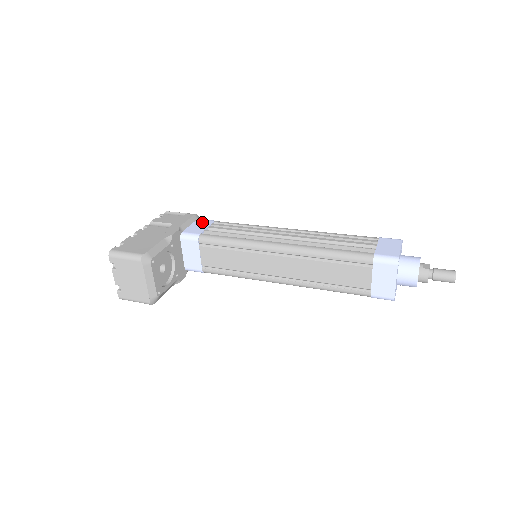
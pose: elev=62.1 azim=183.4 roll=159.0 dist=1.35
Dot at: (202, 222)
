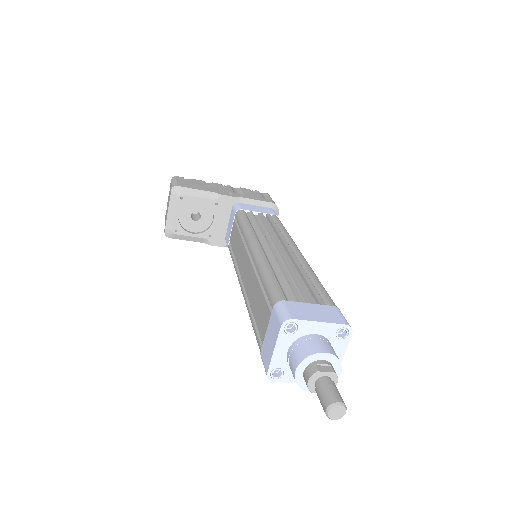
Dot at: (266, 209)
